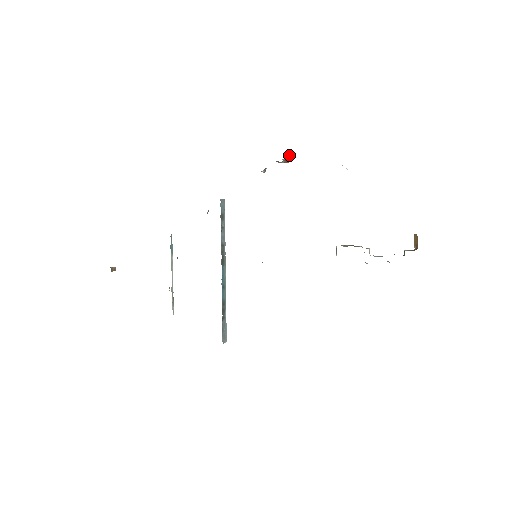
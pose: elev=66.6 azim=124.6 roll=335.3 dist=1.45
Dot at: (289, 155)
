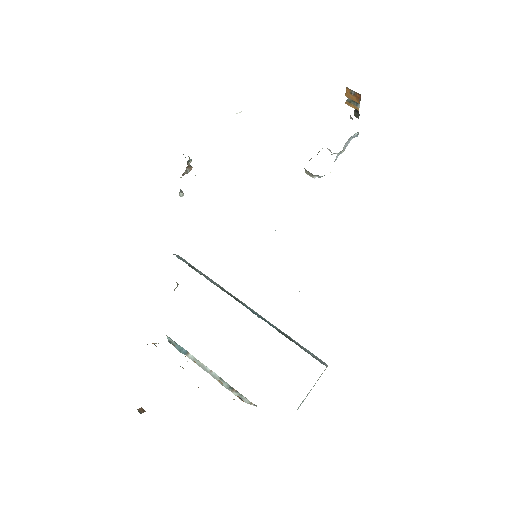
Dot at: occluded
